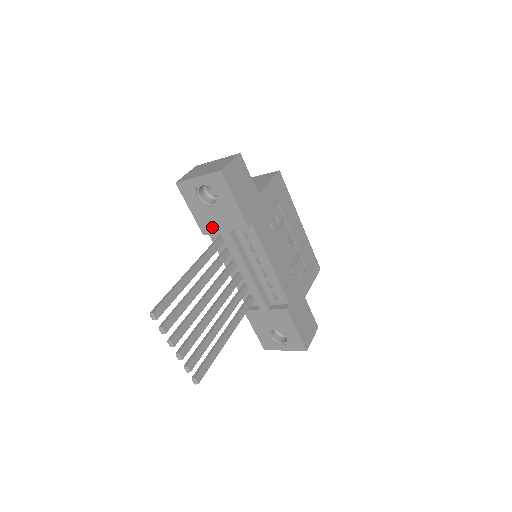
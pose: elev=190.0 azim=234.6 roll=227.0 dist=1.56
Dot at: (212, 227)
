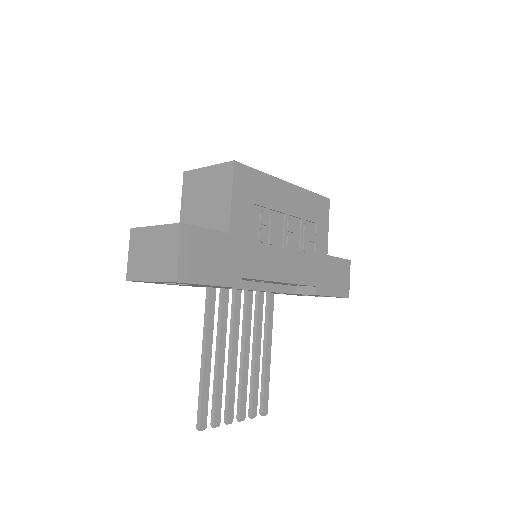
Dot at: (196, 286)
